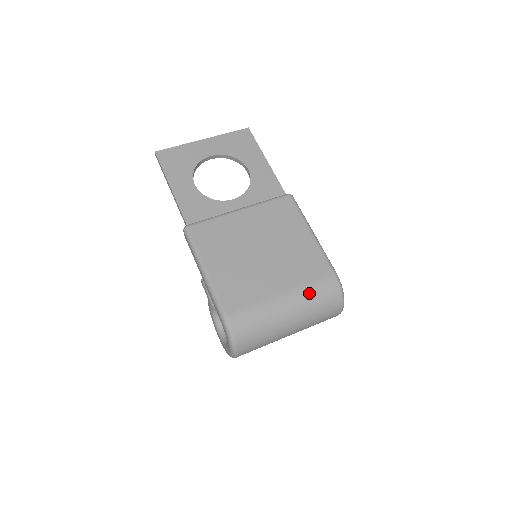
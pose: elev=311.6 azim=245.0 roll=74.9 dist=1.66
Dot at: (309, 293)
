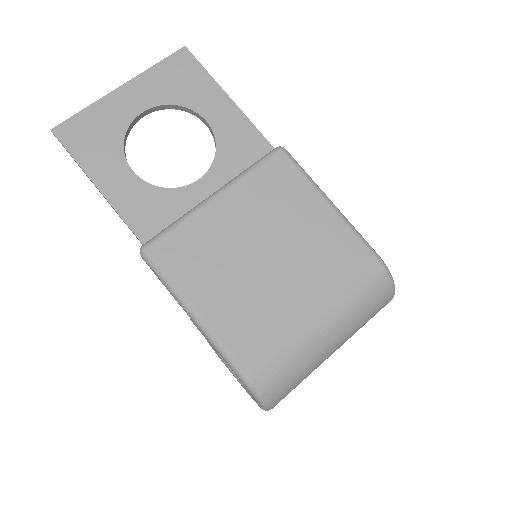
Dot at: (350, 300)
